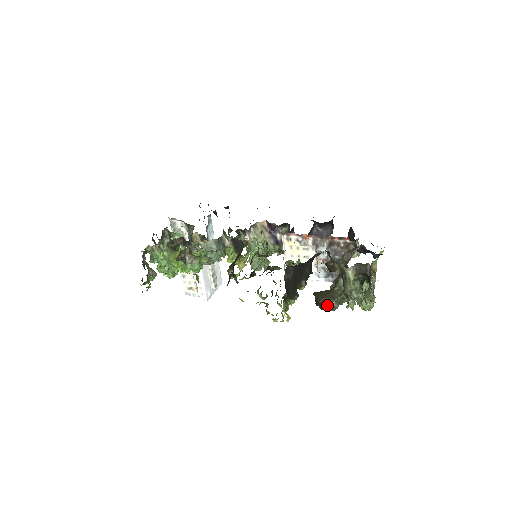
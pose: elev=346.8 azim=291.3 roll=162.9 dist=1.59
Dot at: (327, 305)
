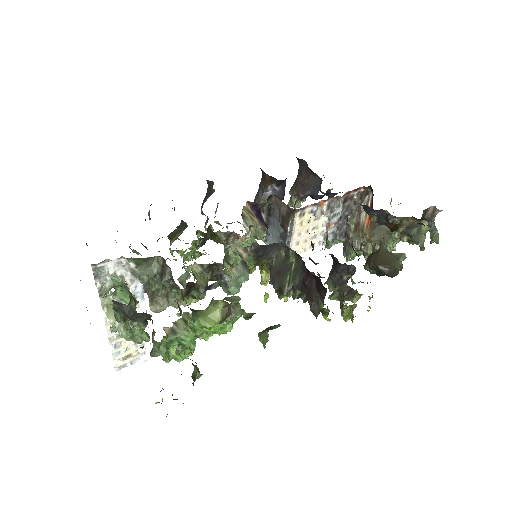
Dot at: (398, 270)
